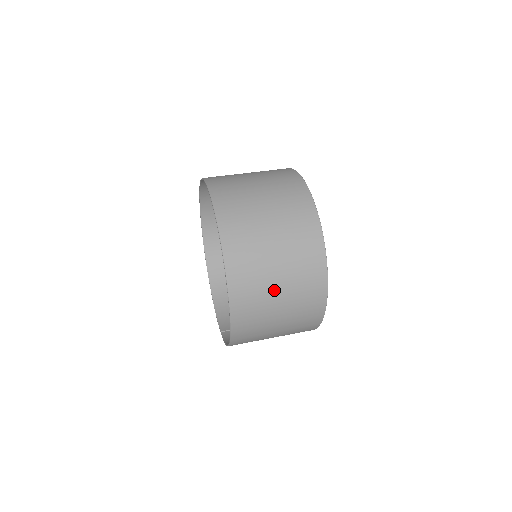
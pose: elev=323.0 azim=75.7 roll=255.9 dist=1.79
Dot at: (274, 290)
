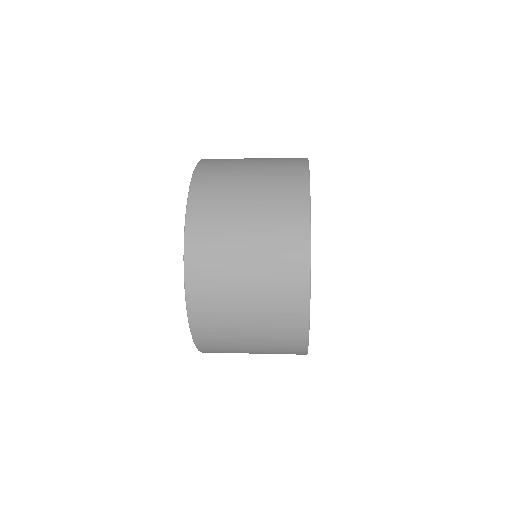
Dot at: (244, 175)
